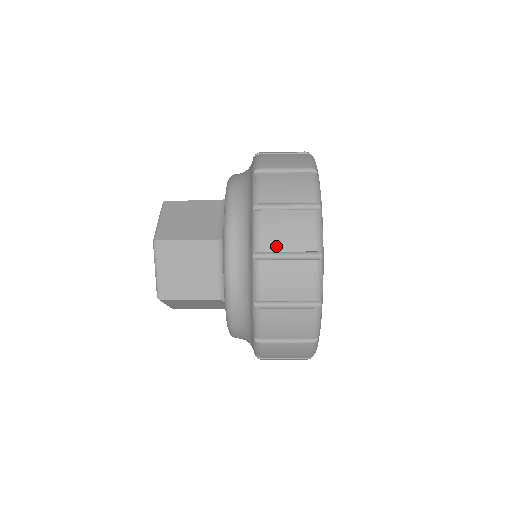
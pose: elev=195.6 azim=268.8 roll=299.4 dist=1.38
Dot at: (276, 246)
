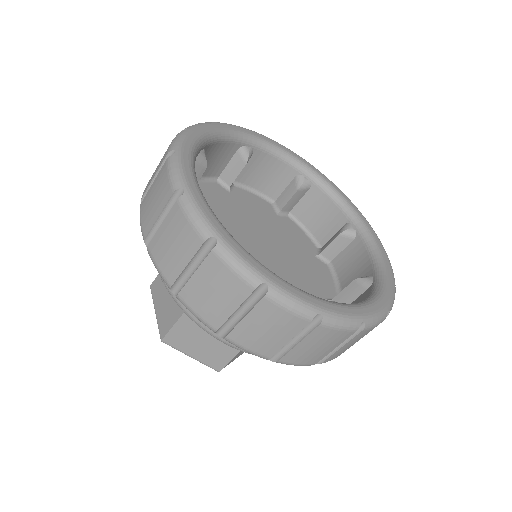
Dot at: (149, 183)
